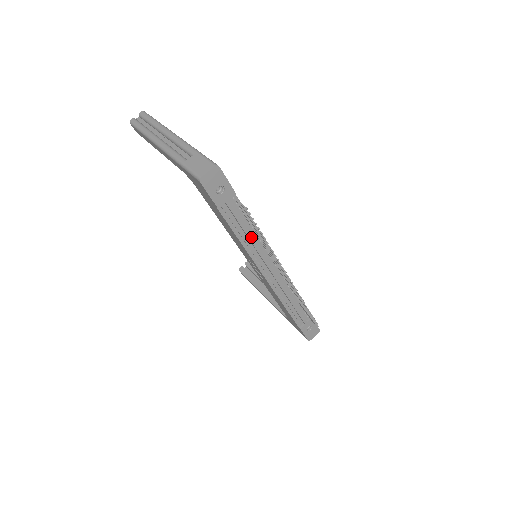
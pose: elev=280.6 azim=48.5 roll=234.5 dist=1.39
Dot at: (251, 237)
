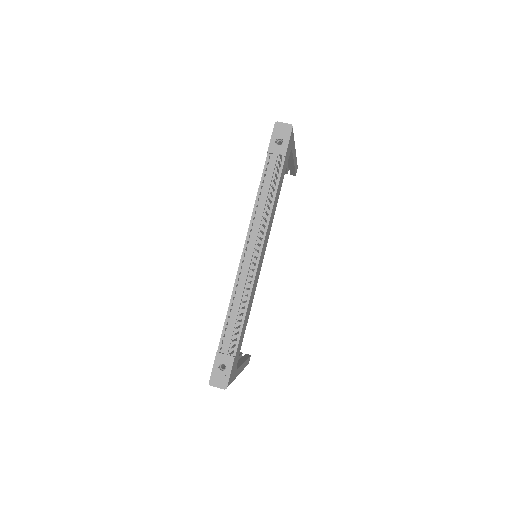
Dot at: (265, 199)
